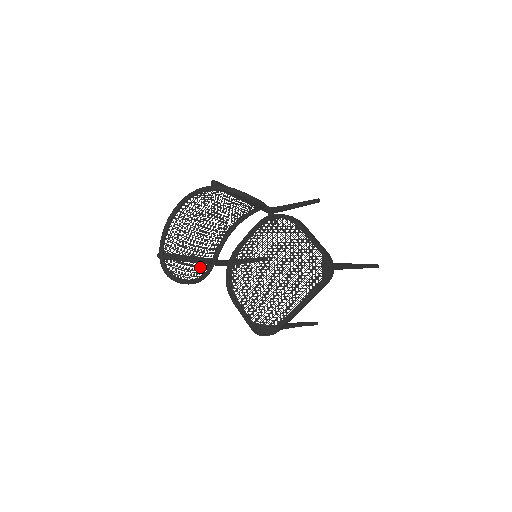
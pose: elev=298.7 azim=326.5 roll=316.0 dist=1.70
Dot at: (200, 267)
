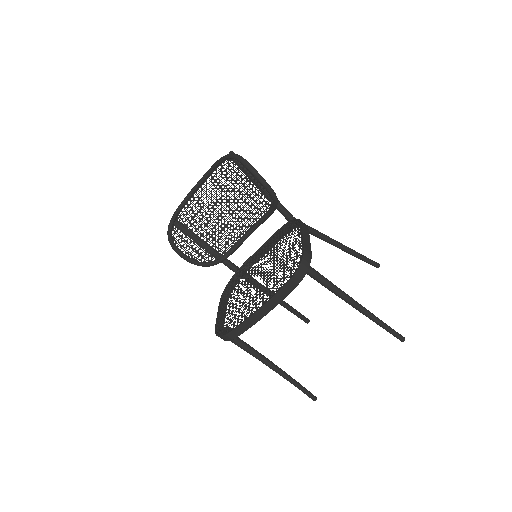
Dot at: (205, 252)
